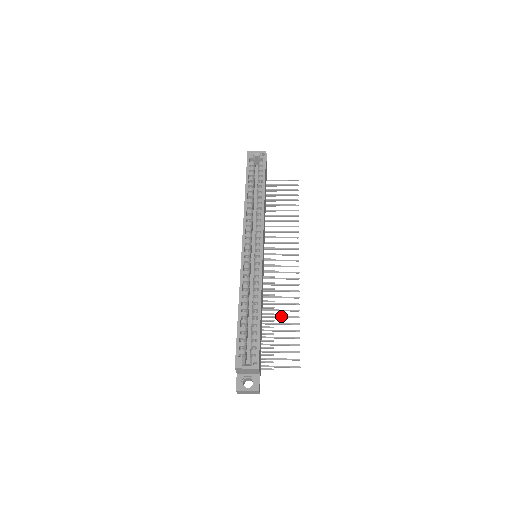
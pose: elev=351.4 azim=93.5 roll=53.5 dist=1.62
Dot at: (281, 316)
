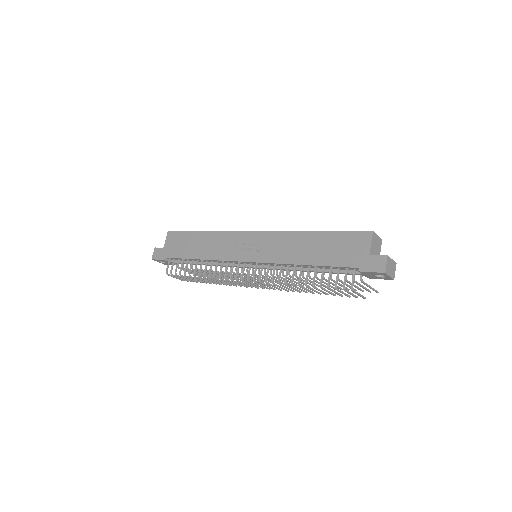
Dot at: (319, 282)
